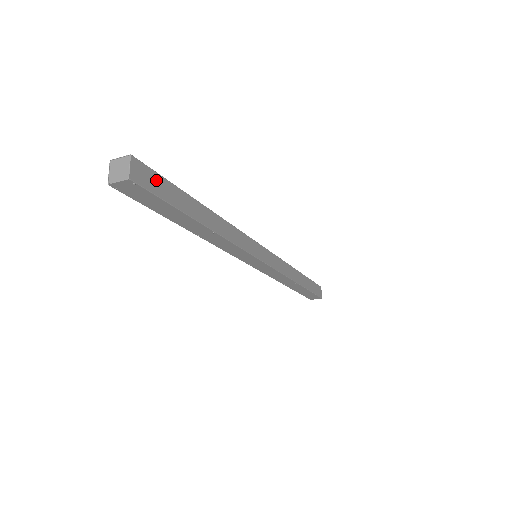
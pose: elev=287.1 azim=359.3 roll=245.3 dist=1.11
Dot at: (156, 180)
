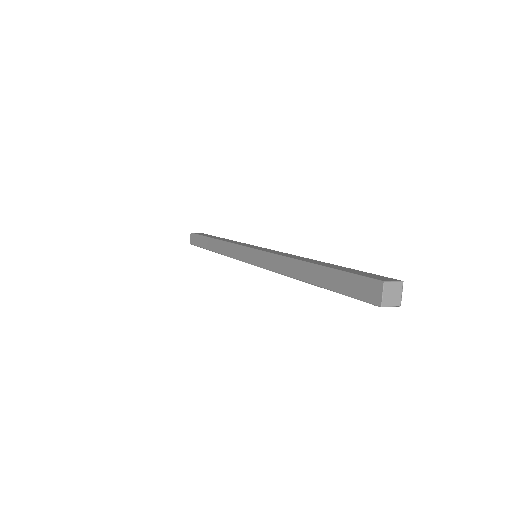
Dot at: occluded
